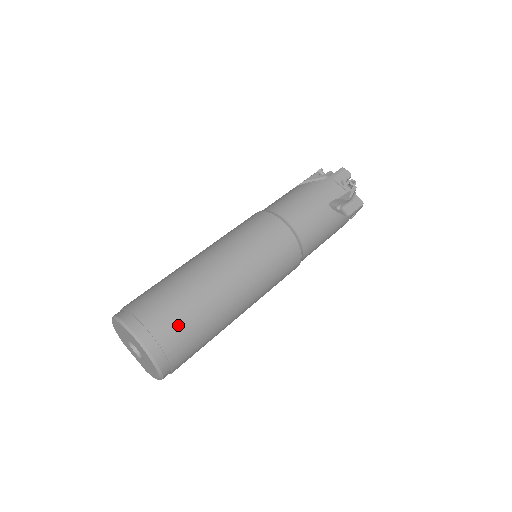
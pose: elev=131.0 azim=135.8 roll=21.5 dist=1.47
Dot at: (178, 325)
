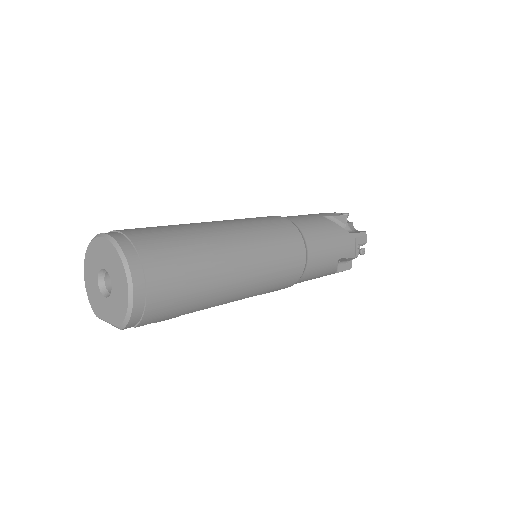
Dot at: (154, 233)
